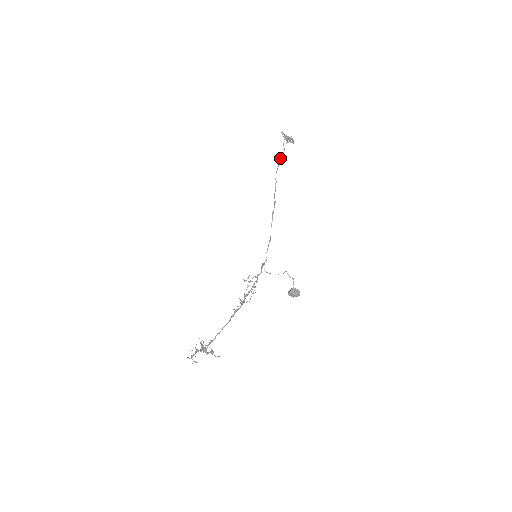
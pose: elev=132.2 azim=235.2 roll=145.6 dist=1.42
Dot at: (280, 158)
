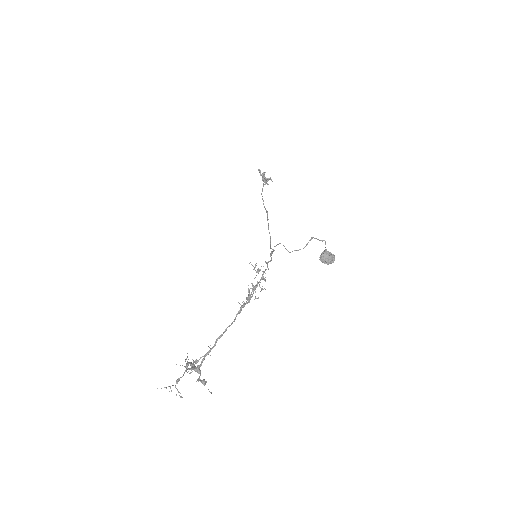
Dot at: (263, 184)
